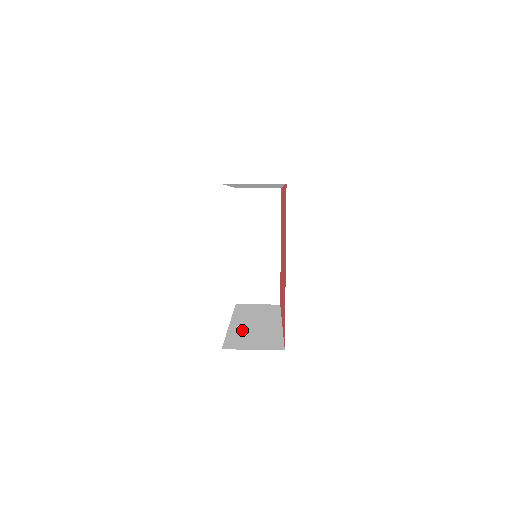
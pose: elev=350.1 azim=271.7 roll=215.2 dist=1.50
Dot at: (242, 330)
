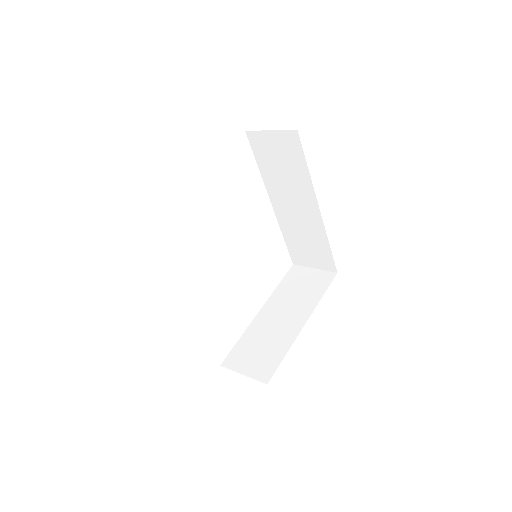
Dot at: occluded
